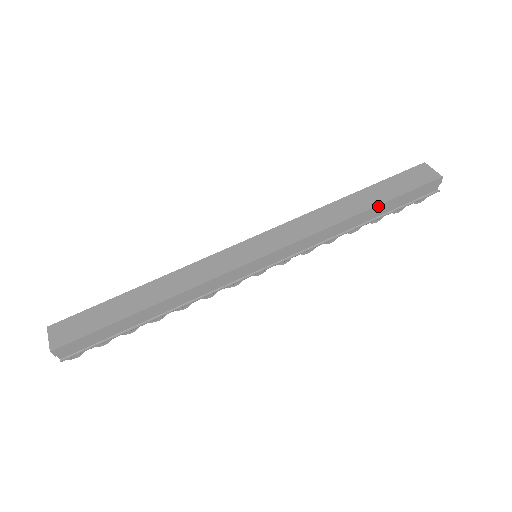
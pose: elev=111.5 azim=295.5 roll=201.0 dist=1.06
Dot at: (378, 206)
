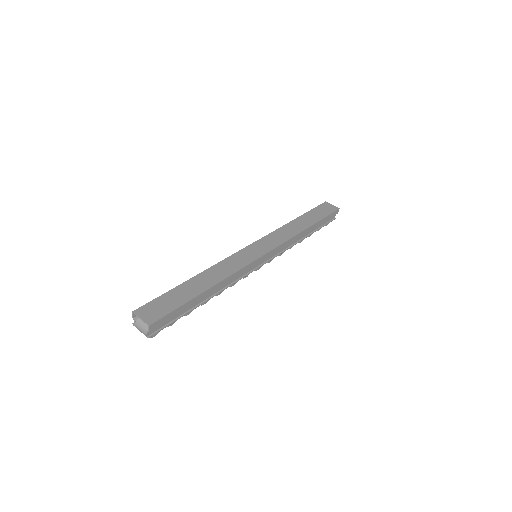
Dot at: (315, 224)
